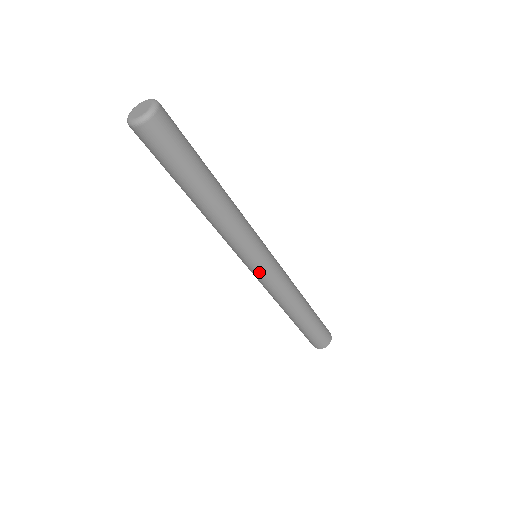
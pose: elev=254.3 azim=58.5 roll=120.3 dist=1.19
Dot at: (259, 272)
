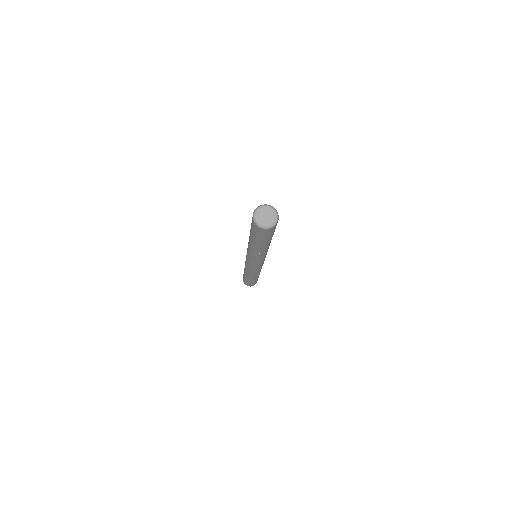
Dot at: (250, 265)
